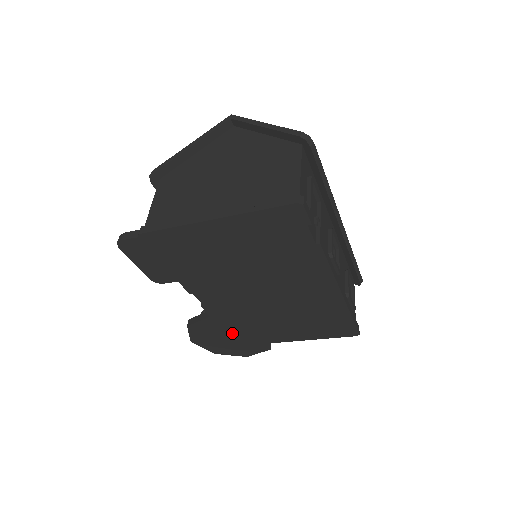
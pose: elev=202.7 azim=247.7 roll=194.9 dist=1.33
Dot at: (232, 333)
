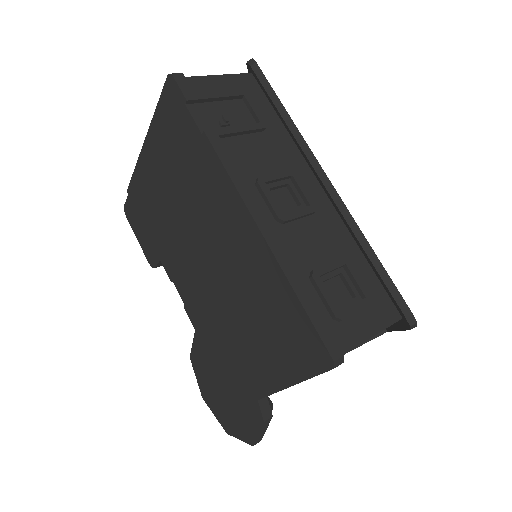
Dot at: (221, 372)
